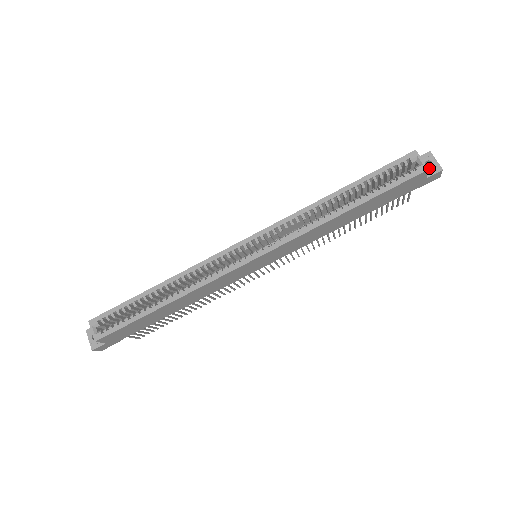
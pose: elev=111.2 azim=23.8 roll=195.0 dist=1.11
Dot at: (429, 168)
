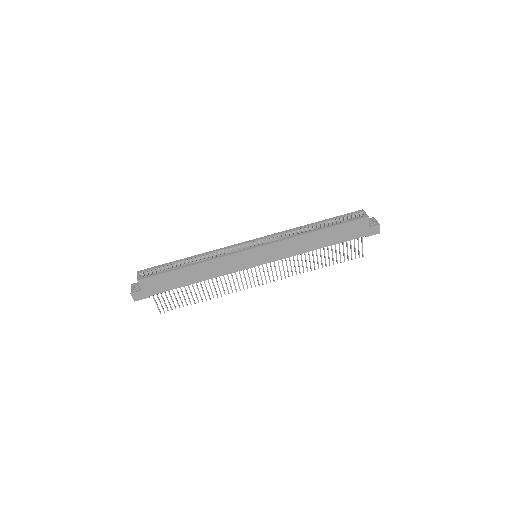
Dot at: (372, 223)
